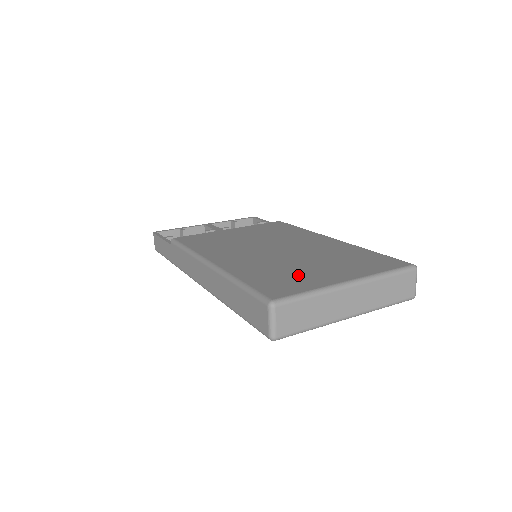
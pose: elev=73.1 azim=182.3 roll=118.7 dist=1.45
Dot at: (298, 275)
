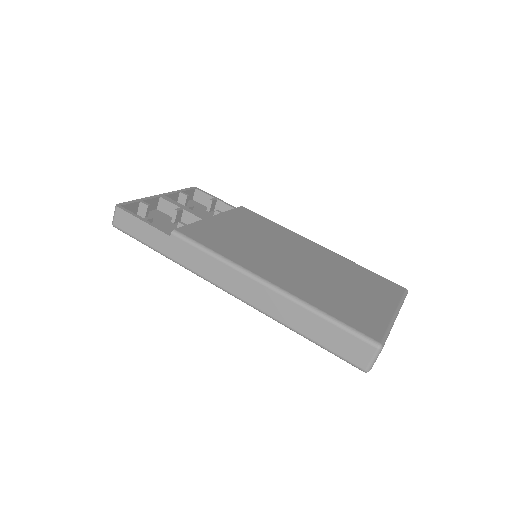
Dot at: (358, 305)
